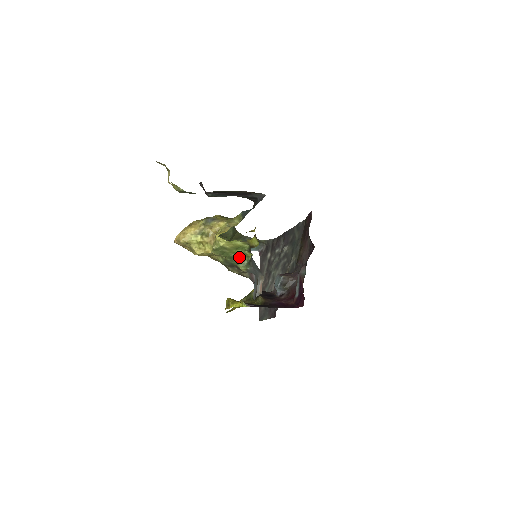
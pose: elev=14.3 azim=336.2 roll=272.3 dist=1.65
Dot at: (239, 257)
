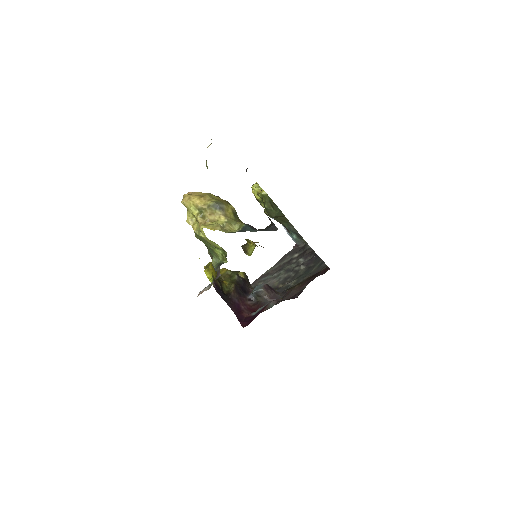
Dot at: (216, 253)
